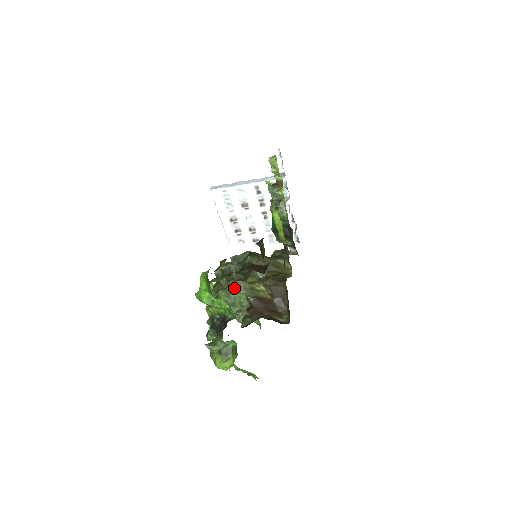
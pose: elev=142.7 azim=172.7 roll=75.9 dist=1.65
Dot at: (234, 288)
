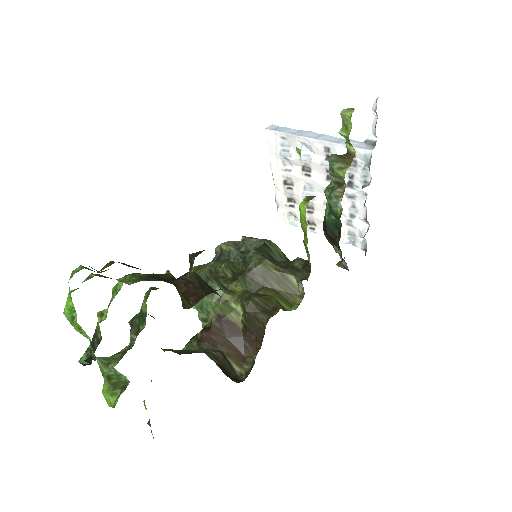
Dot at: occluded
